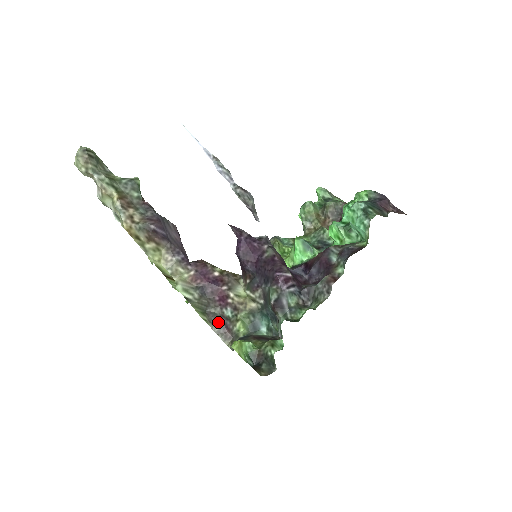
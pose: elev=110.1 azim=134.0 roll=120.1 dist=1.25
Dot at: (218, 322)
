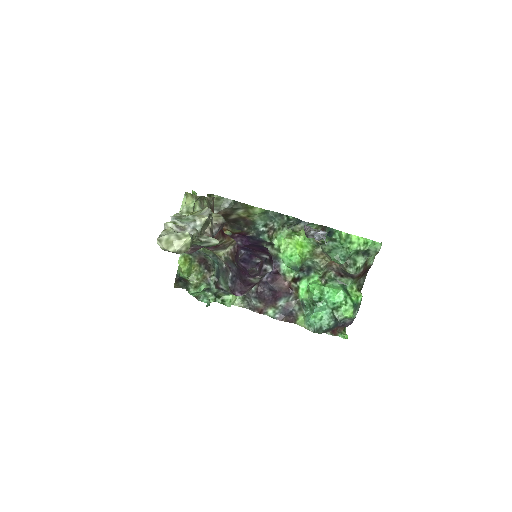
Dot at: occluded
